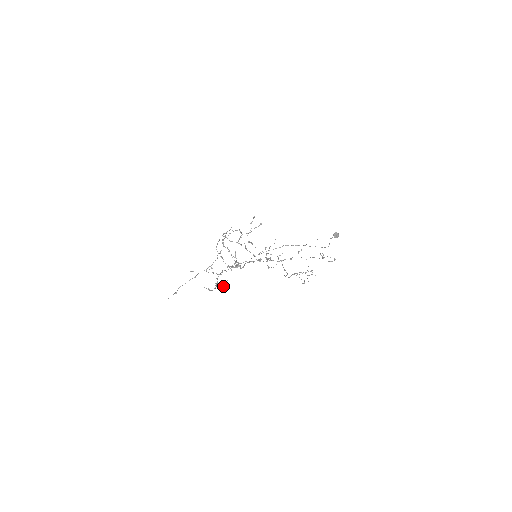
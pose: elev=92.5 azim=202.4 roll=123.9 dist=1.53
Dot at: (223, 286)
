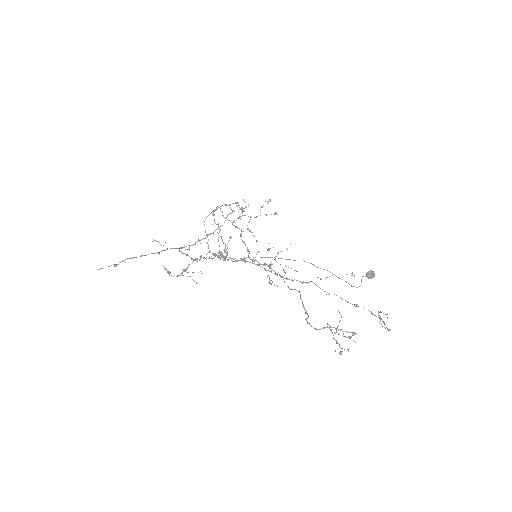
Dot at: occluded
